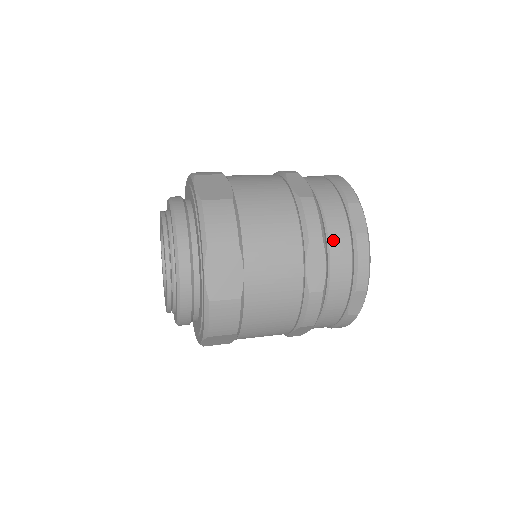
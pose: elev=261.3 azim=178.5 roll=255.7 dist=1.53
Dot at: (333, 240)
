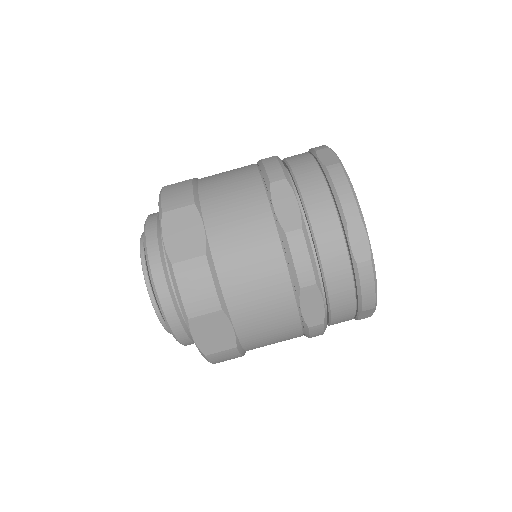
Dot at: (330, 275)
